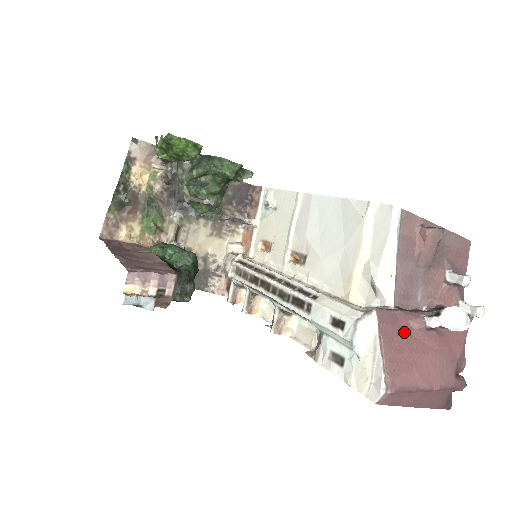
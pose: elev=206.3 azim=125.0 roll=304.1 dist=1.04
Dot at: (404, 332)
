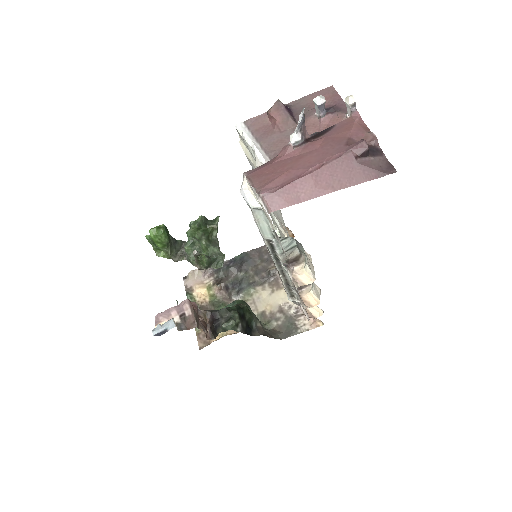
Dot at: (275, 163)
